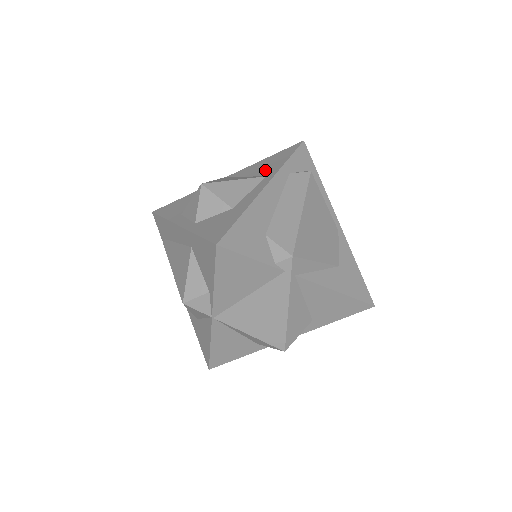
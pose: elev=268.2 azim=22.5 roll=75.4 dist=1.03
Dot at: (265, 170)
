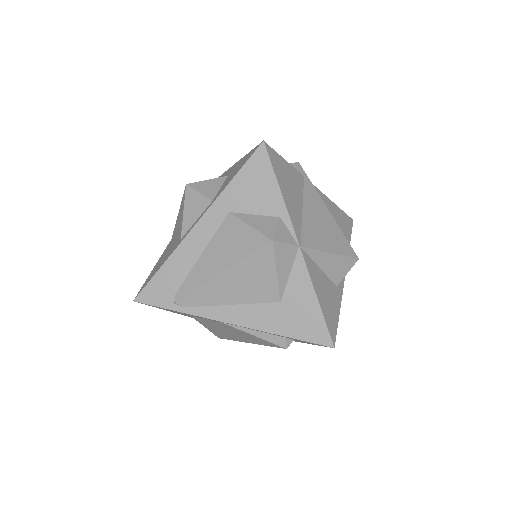
Dot at: occluded
